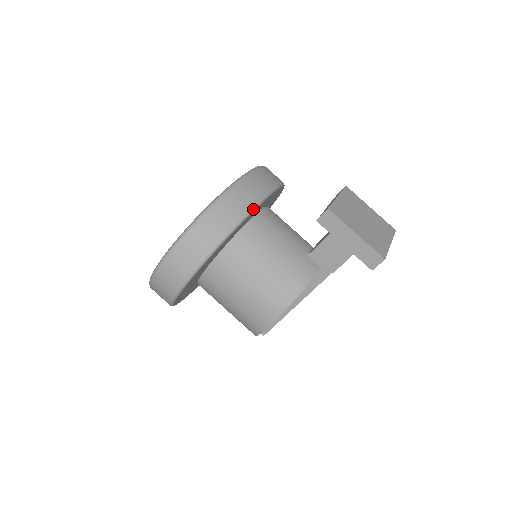
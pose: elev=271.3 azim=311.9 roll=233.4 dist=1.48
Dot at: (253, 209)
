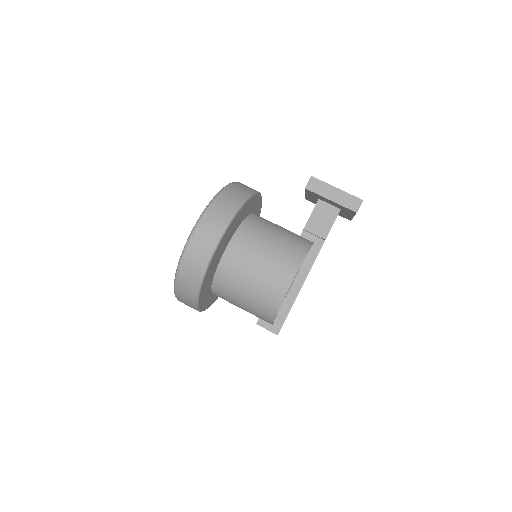
Dot at: (255, 193)
